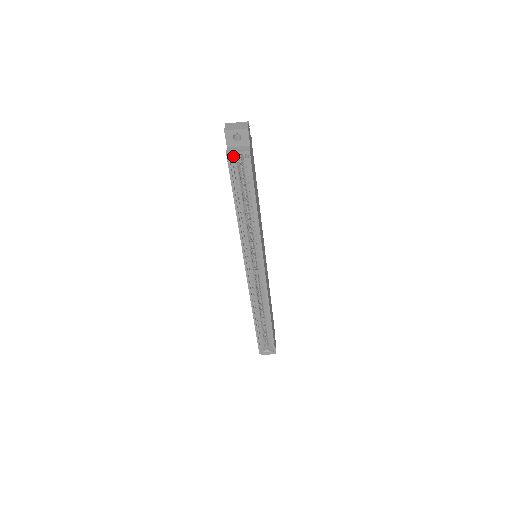
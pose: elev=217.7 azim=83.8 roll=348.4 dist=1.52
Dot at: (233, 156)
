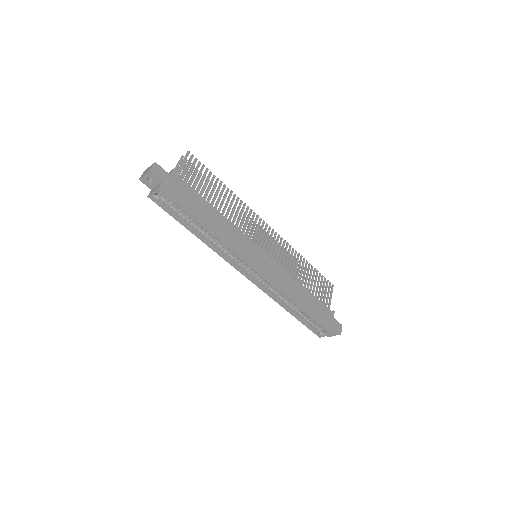
Dot at: (153, 197)
